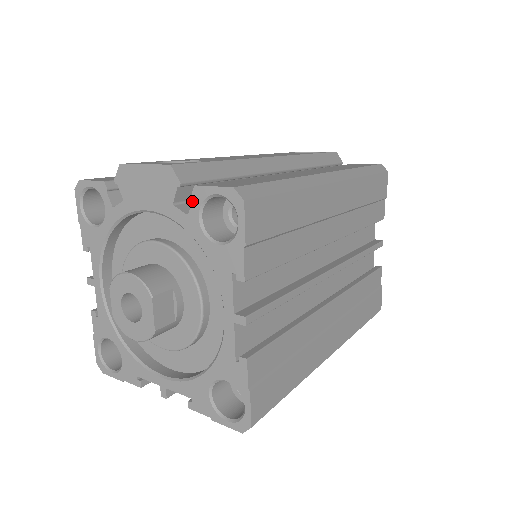
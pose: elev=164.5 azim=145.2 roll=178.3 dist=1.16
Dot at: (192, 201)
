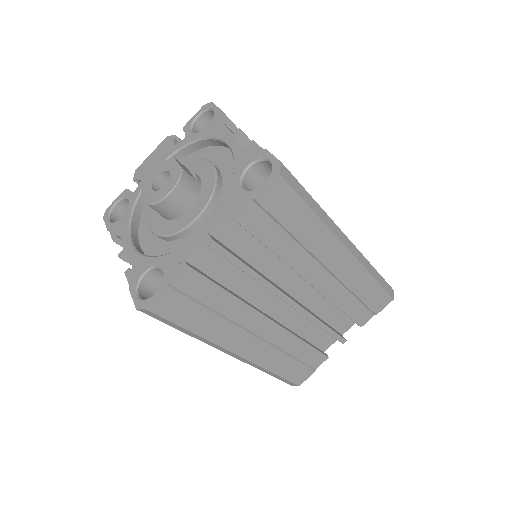
Dot at: (185, 132)
